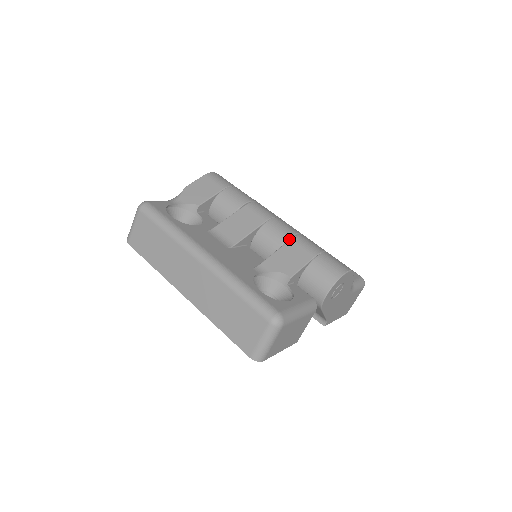
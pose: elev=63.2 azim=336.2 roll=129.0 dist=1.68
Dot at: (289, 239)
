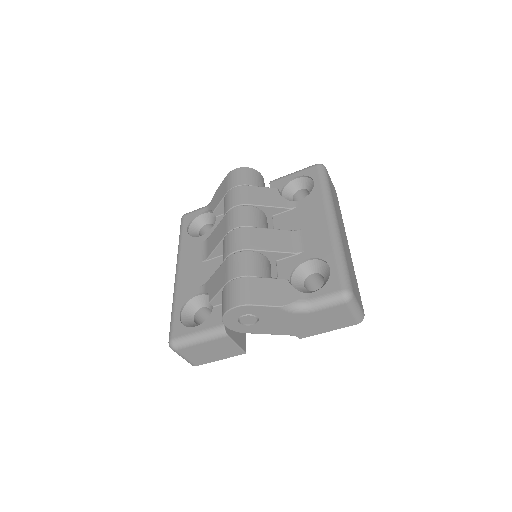
Dot at: (227, 258)
